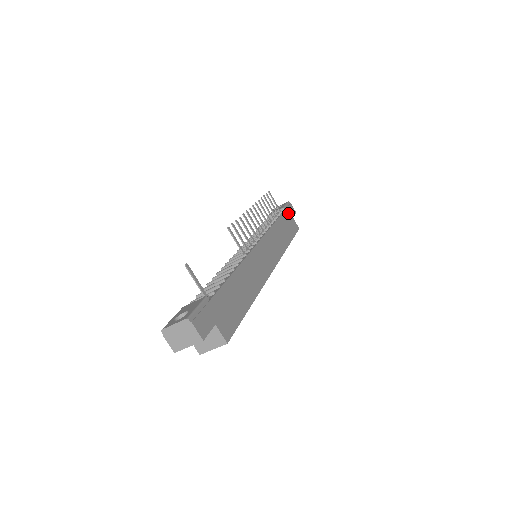
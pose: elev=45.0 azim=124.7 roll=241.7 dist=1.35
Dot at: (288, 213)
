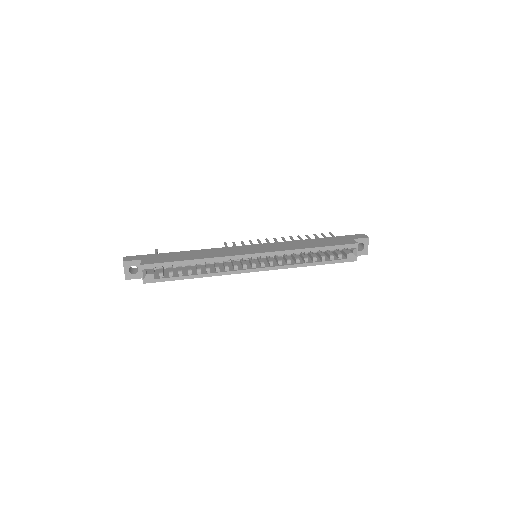
Dot at: (345, 237)
